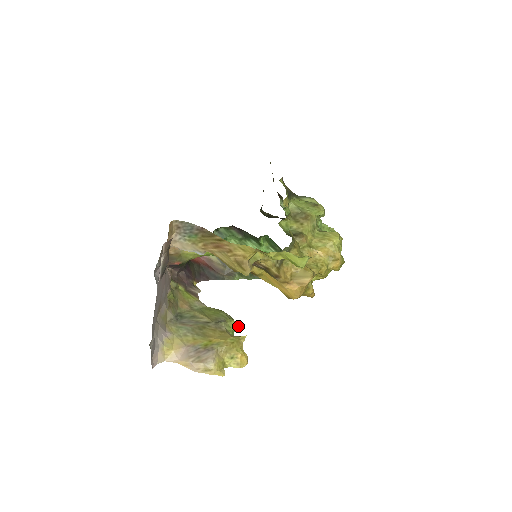
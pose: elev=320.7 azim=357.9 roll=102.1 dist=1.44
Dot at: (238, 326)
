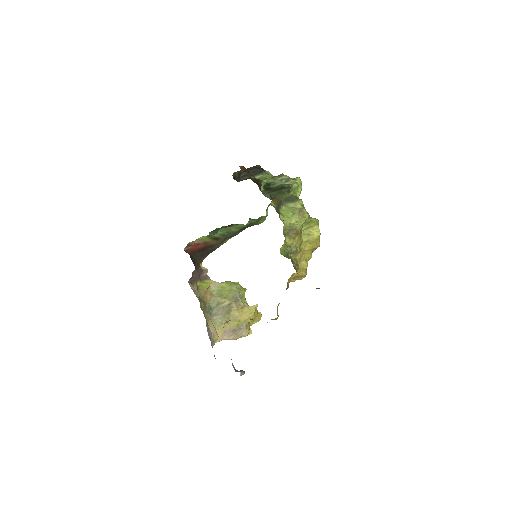
Dot at: (246, 289)
